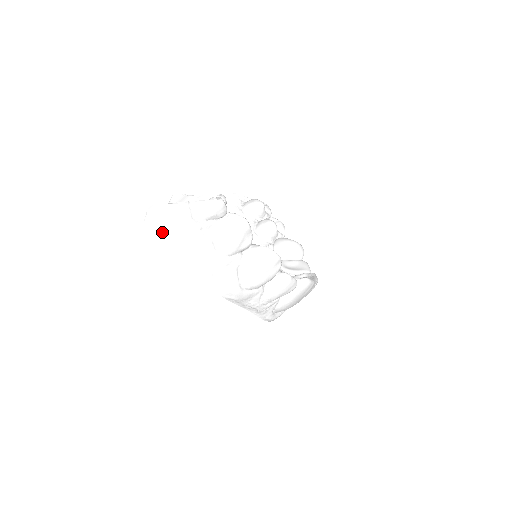
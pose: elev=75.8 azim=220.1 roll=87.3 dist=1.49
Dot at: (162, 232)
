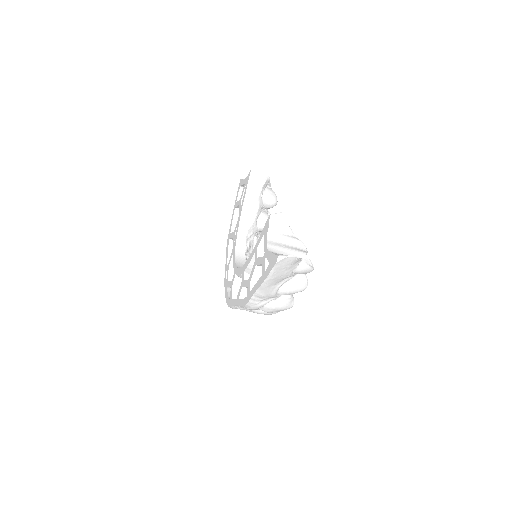
Dot at: (276, 270)
